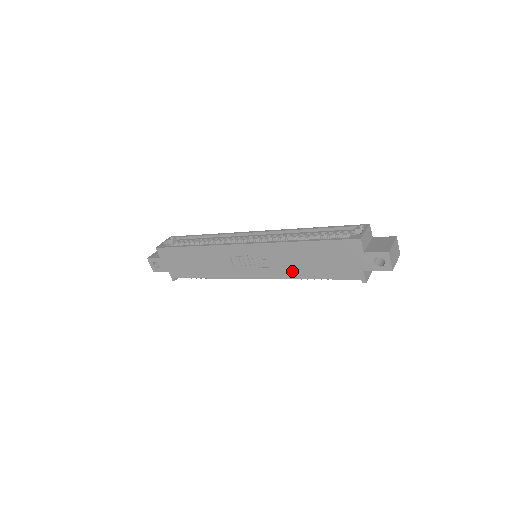
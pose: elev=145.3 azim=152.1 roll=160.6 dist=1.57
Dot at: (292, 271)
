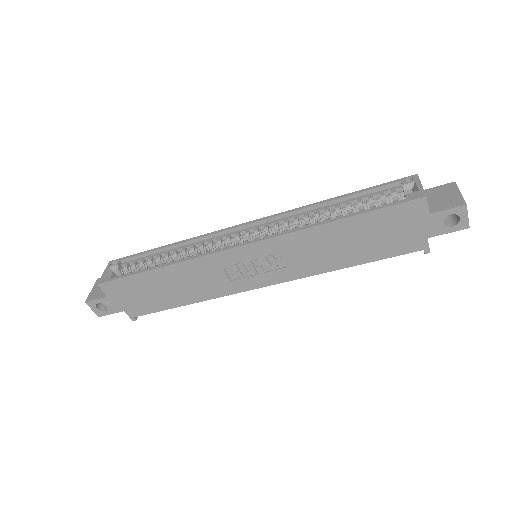
Dot at: (321, 263)
